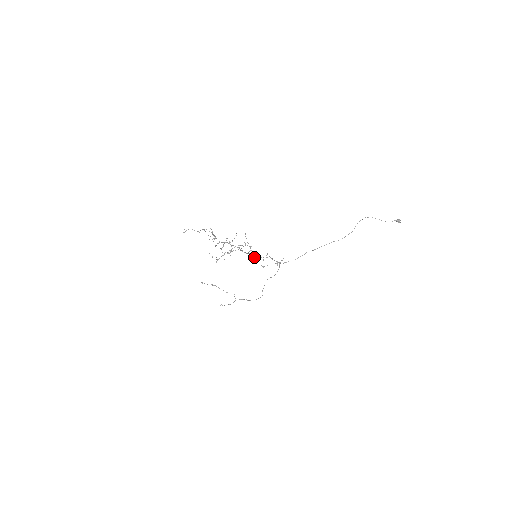
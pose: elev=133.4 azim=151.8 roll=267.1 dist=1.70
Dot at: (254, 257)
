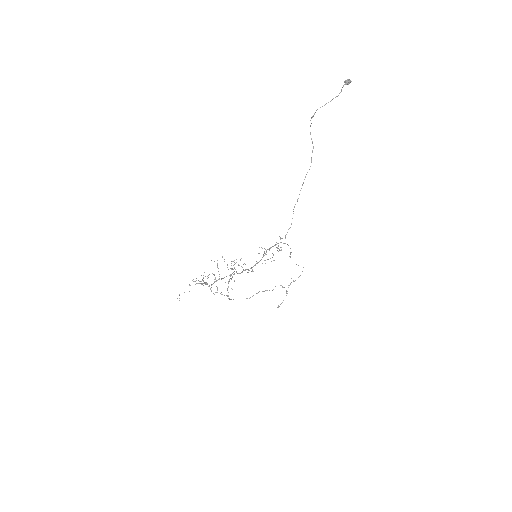
Dot at: (251, 271)
